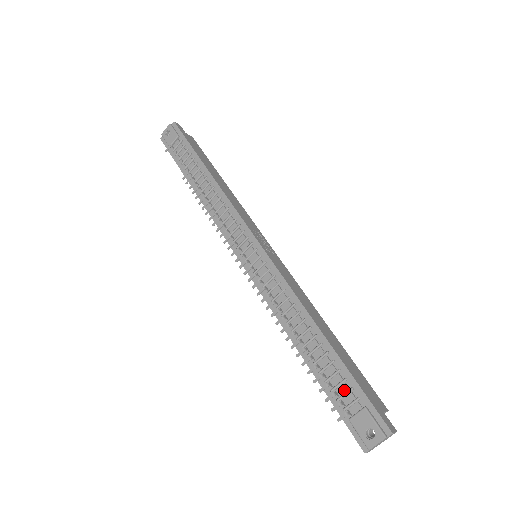
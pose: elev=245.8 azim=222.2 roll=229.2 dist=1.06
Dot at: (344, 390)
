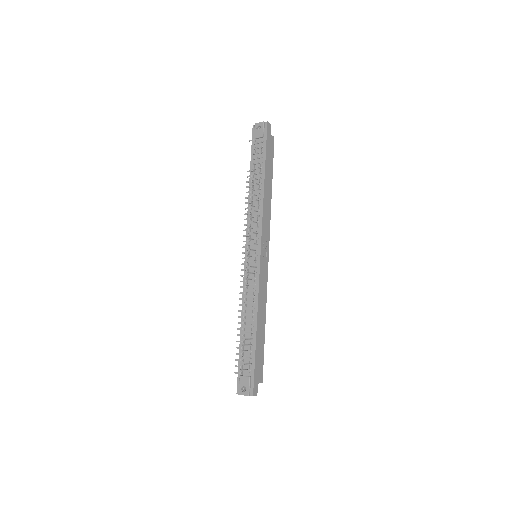
Dot at: (247, 362)
